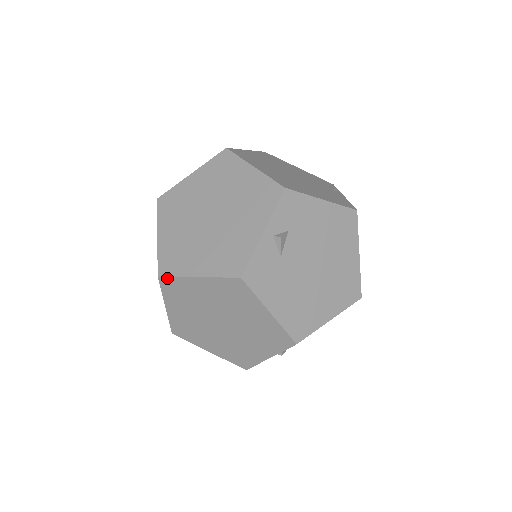
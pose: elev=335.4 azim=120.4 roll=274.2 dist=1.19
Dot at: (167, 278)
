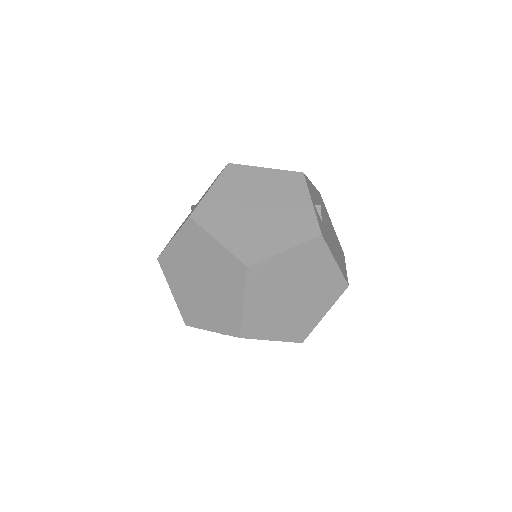
Dot at: (256, 265)
